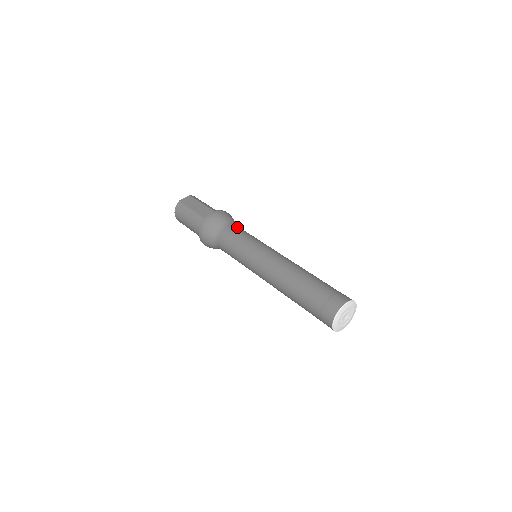
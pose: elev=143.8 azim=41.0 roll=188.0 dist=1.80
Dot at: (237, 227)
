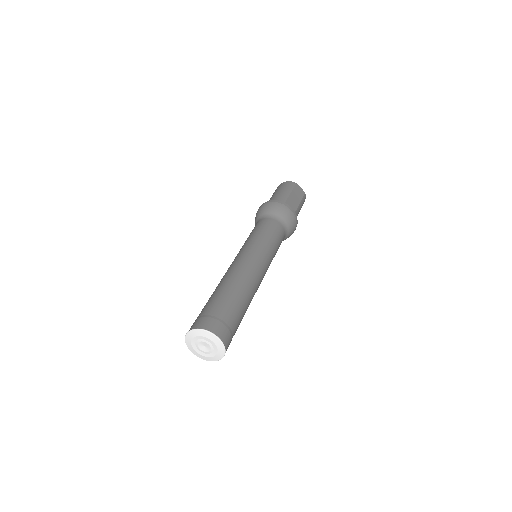
Dot at: (283, 234)
